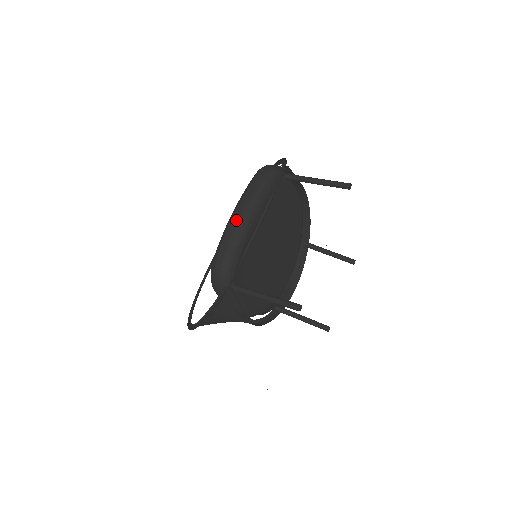
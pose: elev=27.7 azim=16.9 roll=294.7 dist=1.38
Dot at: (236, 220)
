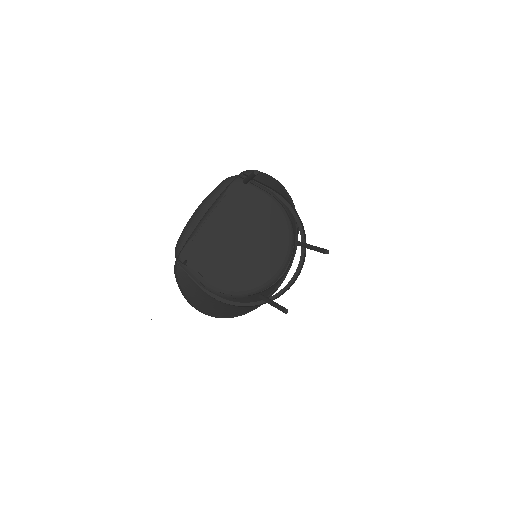
Dot at: (192, 215)
